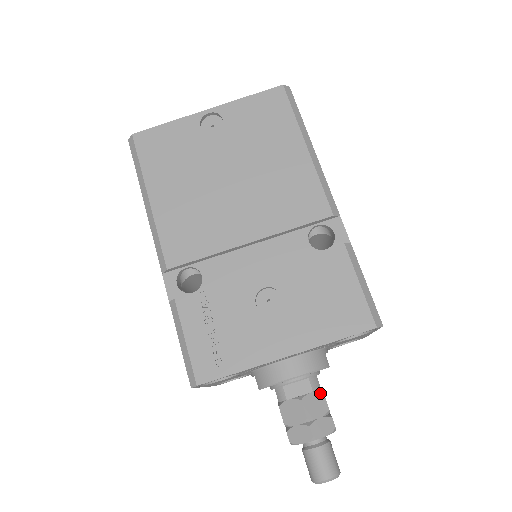
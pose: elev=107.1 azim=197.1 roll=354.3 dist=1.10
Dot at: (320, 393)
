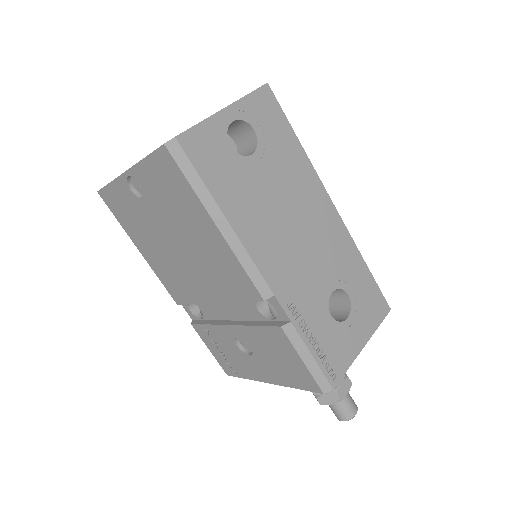
Dot at: occluded
